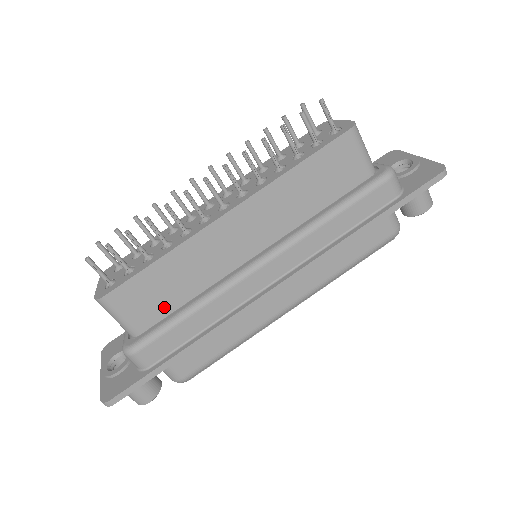
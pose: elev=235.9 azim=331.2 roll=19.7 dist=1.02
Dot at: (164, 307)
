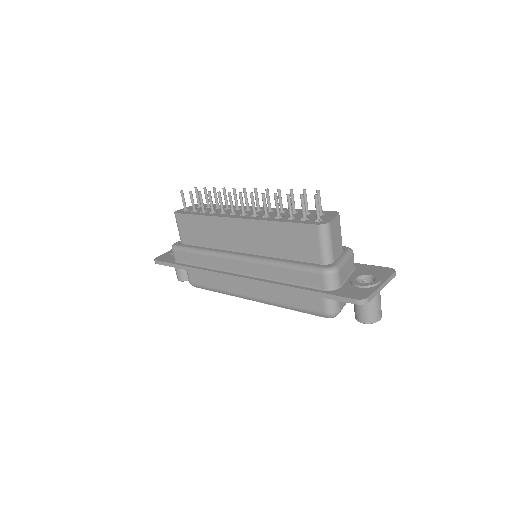
Dot at: (196, 240)
